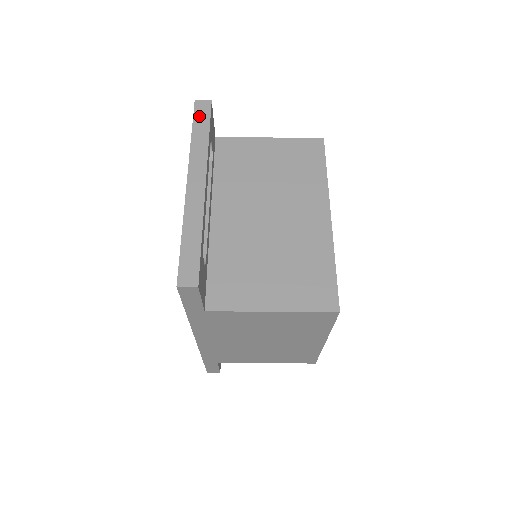
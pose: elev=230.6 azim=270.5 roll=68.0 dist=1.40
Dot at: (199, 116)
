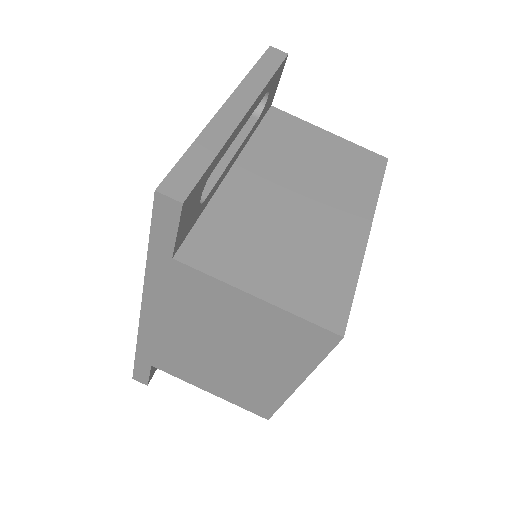
Dot at: (268, 59)
